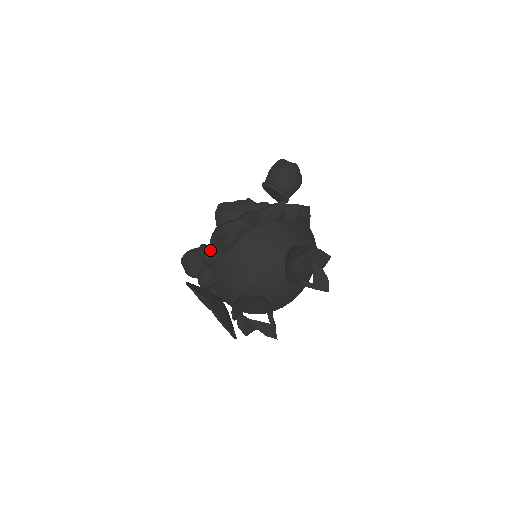
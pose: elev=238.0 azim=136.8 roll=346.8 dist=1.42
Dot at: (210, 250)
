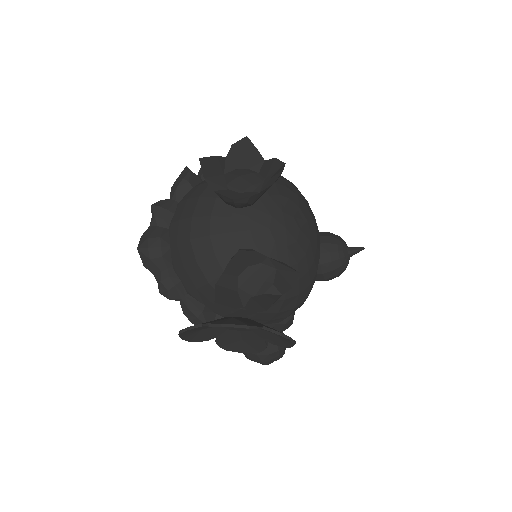
Dot at: (156, 277)
